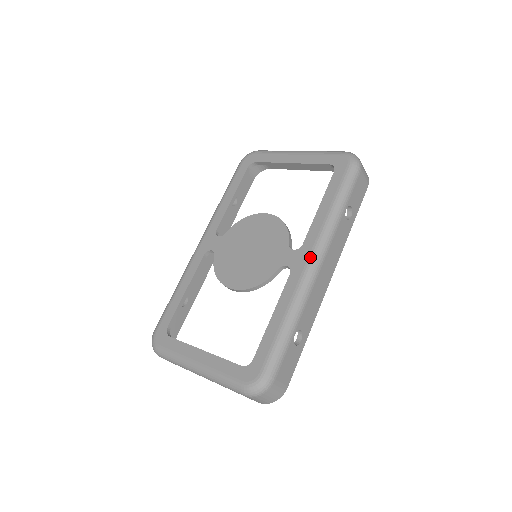
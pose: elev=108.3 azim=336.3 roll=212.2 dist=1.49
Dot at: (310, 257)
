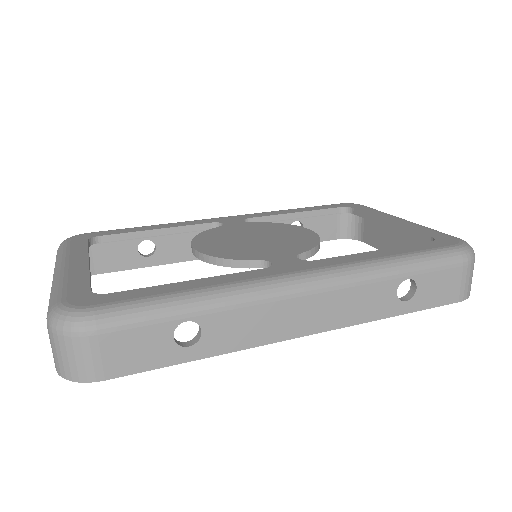
Dot at: (307, 270)
